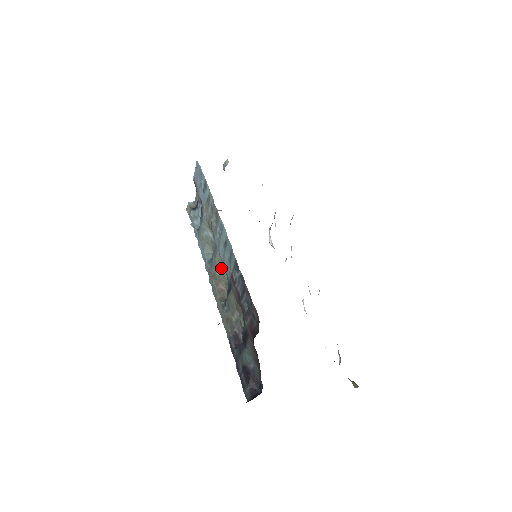
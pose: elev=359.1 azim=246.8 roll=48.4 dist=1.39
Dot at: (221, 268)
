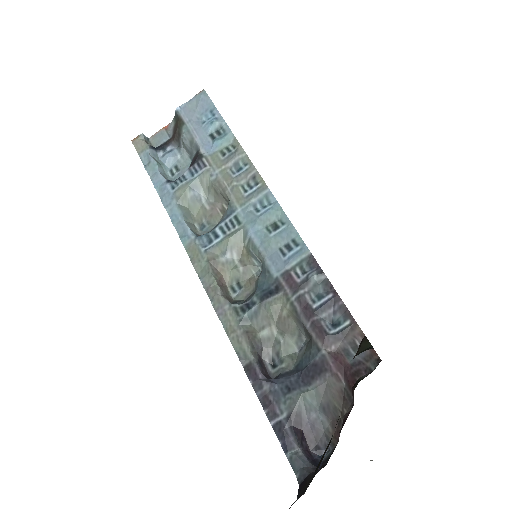
Dot at: (234, 254)
